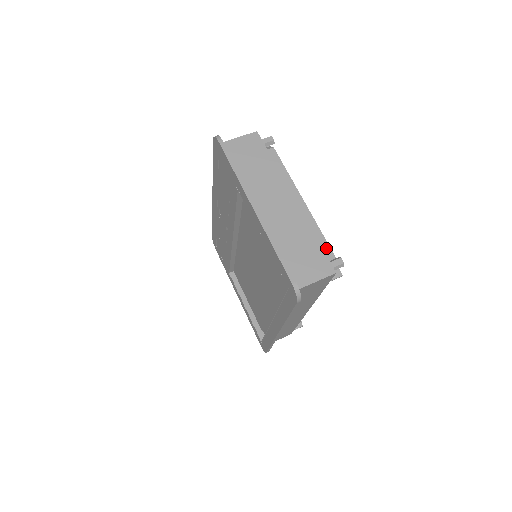
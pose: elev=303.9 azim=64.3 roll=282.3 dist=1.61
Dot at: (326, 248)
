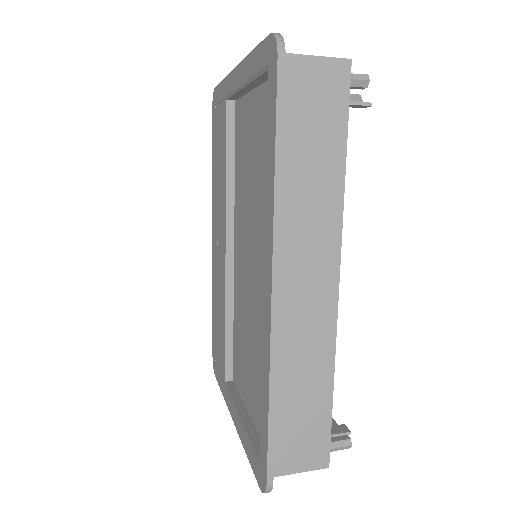
Dot at: occluded
